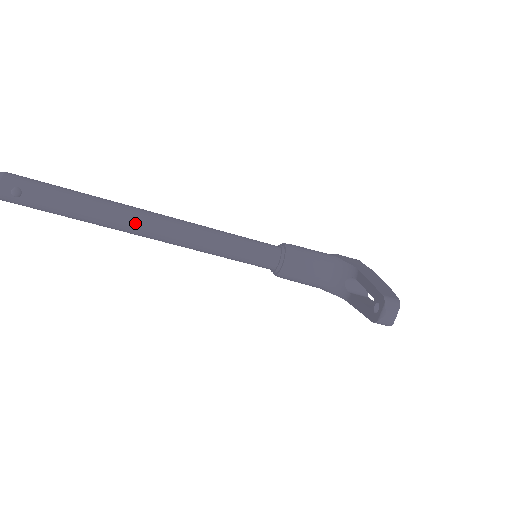
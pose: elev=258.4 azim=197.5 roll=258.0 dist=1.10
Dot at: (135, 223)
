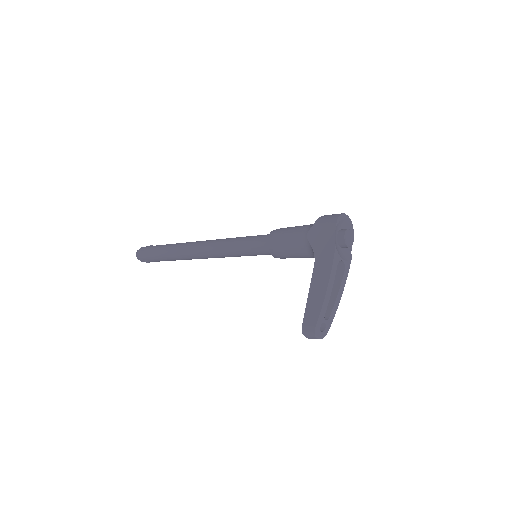
Dot at: (191, 259)
